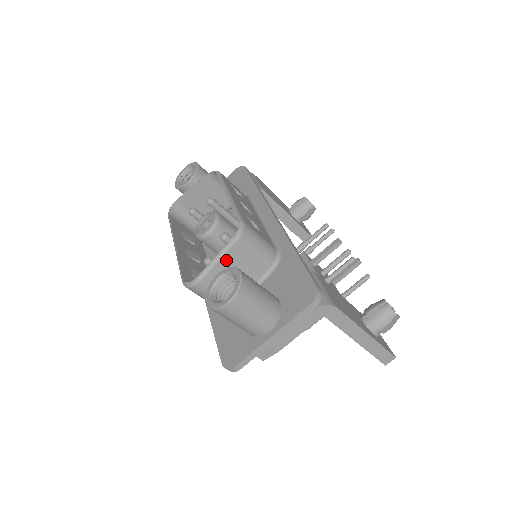
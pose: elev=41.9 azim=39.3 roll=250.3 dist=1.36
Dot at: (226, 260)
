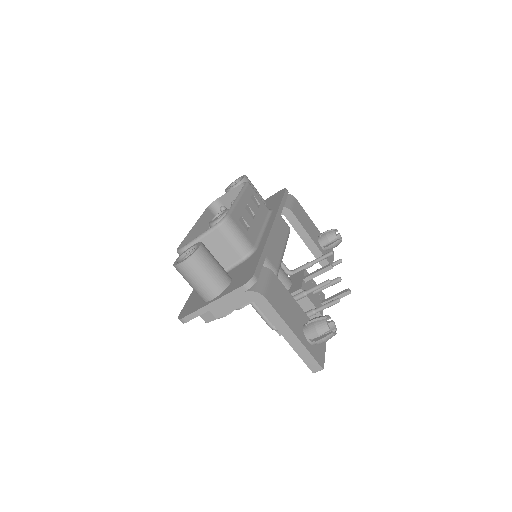
Dot at: (207, 240)
